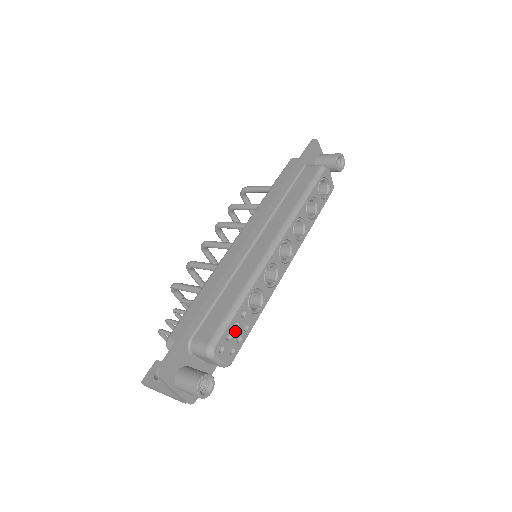
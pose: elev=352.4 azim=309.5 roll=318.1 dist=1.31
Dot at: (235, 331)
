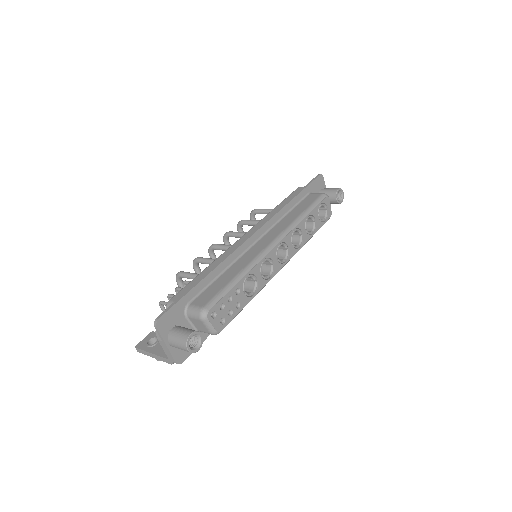
Dot at: (228, 304)
